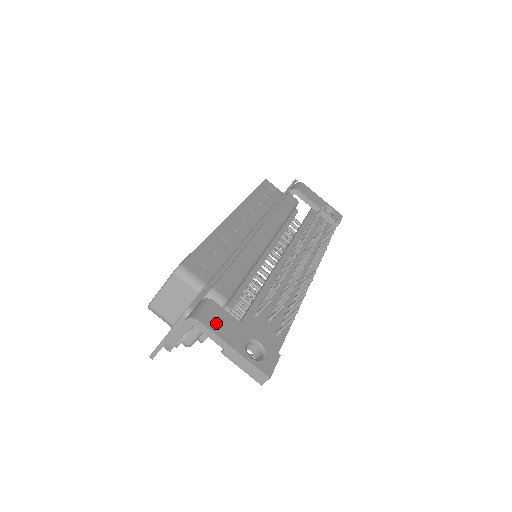
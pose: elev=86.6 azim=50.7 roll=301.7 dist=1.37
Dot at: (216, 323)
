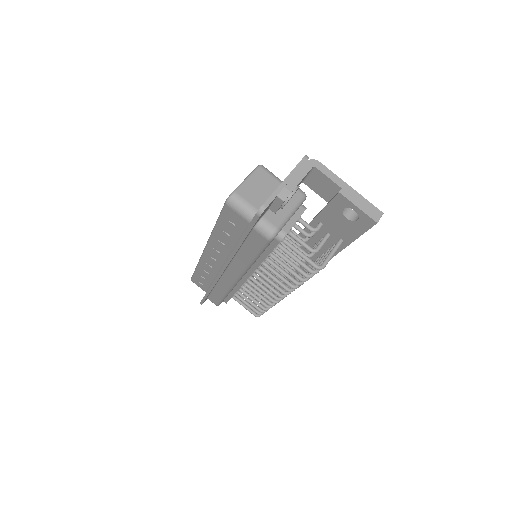
Dot at: occluded
